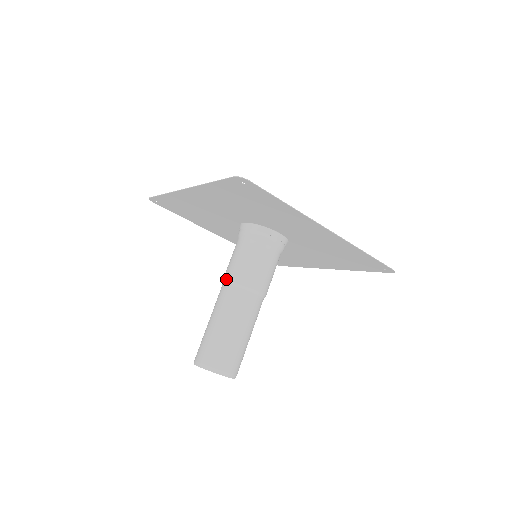
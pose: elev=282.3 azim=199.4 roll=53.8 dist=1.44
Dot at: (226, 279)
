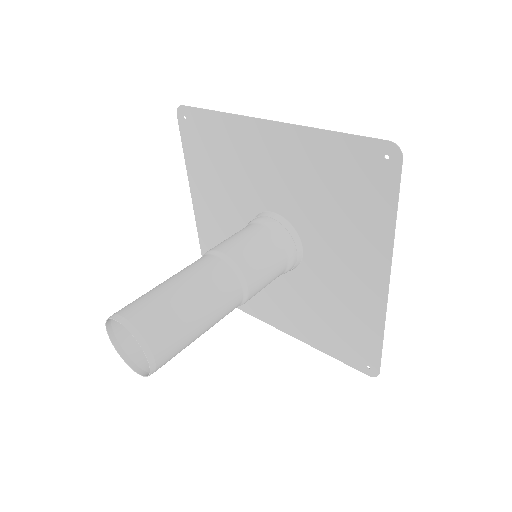
Dot at: (222, 251)
